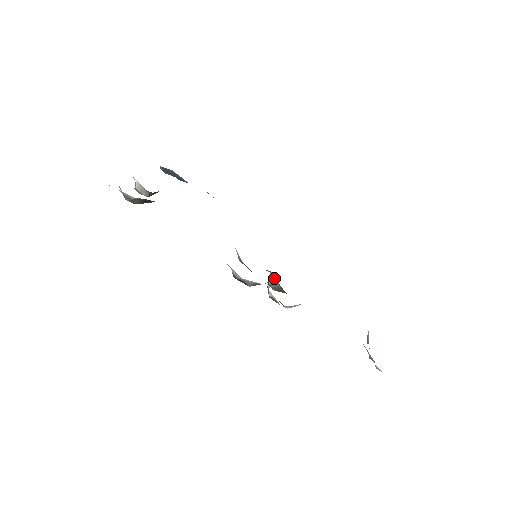
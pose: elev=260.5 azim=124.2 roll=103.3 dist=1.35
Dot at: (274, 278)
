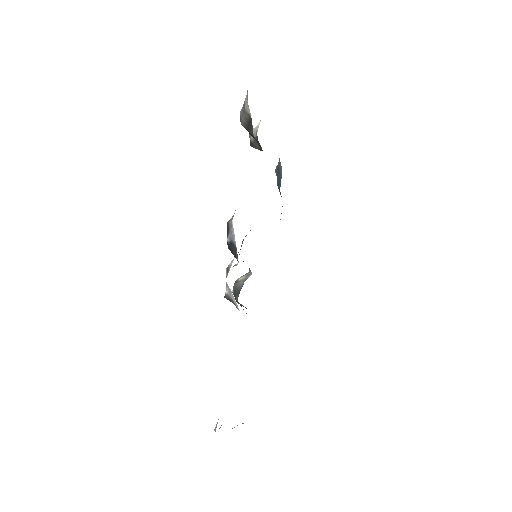
Dot at: (246, 277)
